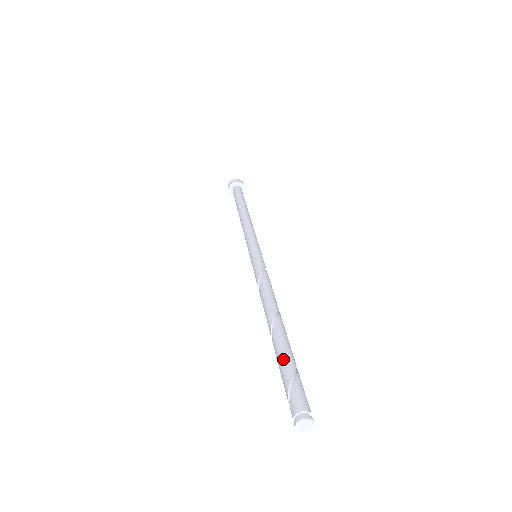
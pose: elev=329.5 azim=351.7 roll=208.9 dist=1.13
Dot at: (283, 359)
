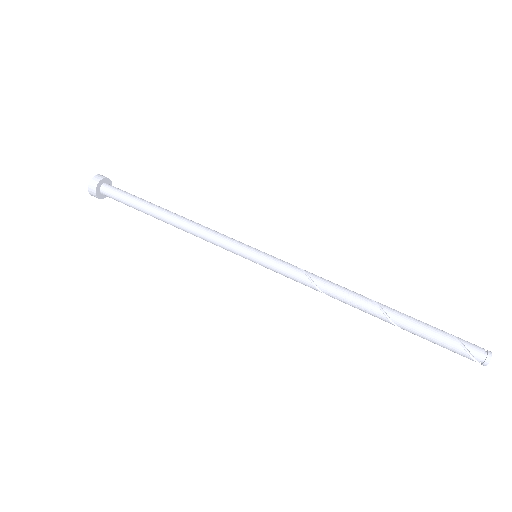
Dot at: (425, 324)
